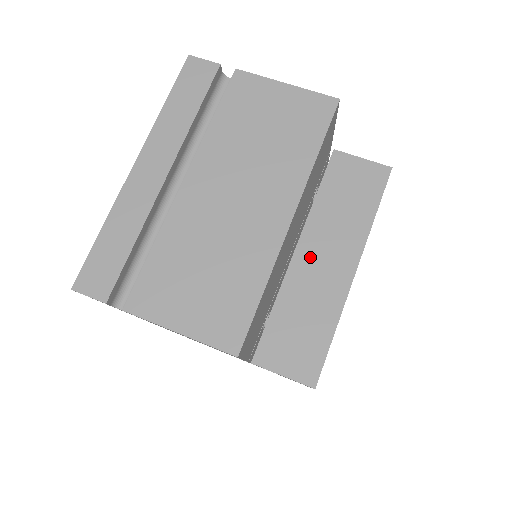
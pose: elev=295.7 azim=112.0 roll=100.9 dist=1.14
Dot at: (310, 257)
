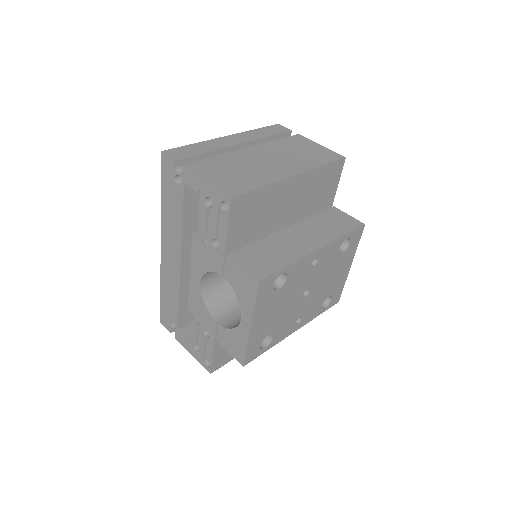
Dot at: (293, 234)
